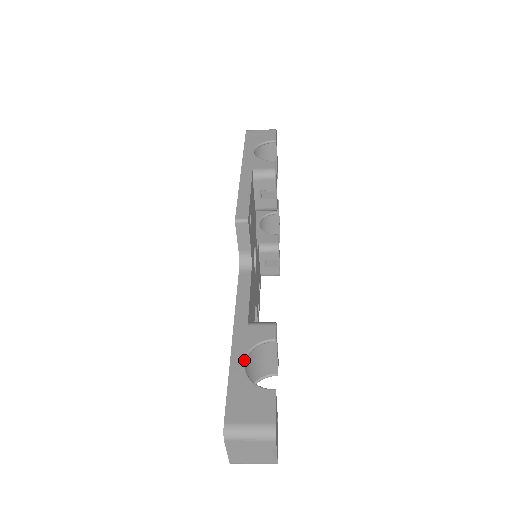
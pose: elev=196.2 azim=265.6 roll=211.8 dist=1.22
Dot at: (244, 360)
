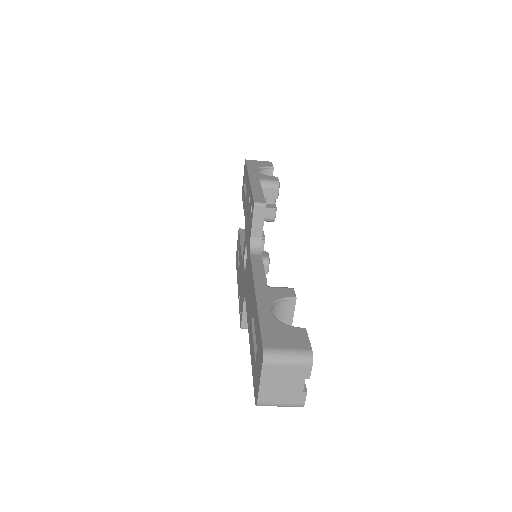
Dot at: (271, 308)
